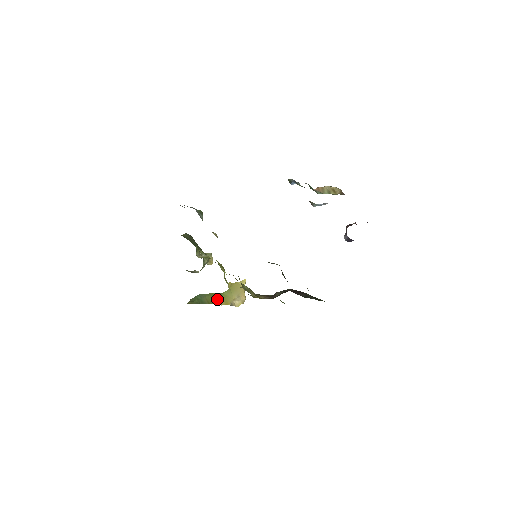
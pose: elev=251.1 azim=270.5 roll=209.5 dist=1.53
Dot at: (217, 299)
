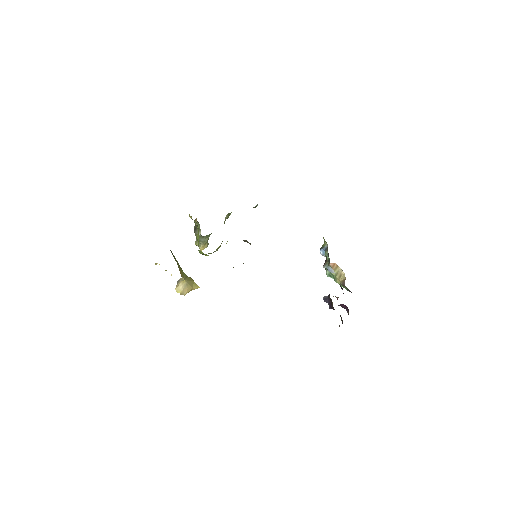
Dot at: occluded
